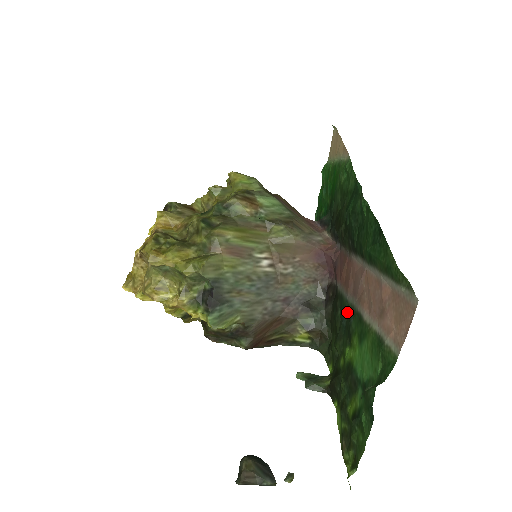
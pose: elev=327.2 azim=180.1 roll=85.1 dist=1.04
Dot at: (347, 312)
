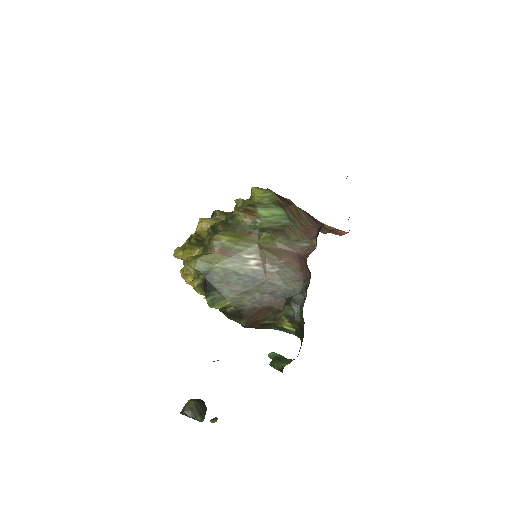
Dot at: occluded
